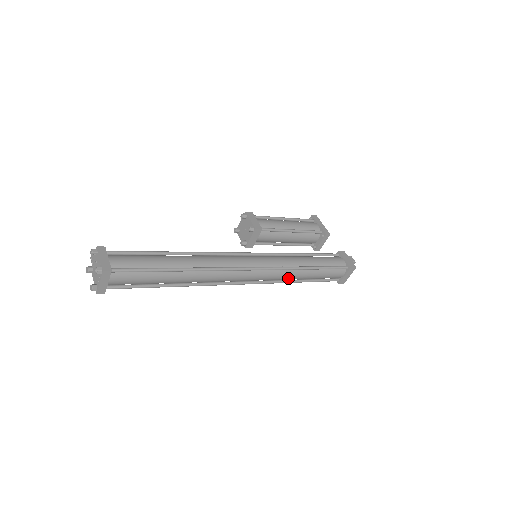
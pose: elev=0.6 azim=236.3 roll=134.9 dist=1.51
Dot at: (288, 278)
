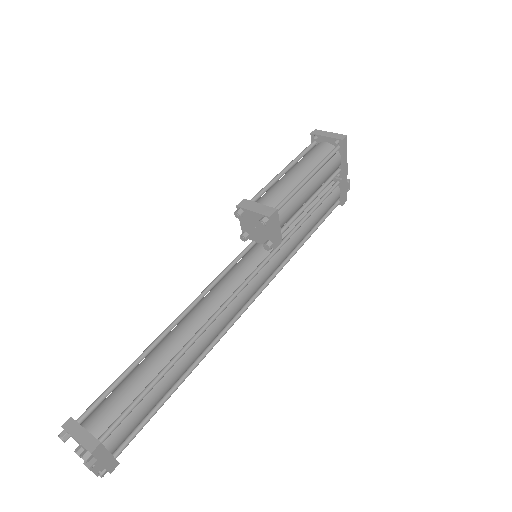
Dot at: occluded
